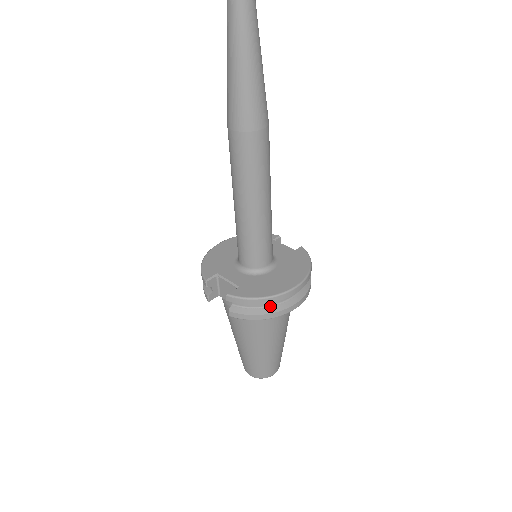
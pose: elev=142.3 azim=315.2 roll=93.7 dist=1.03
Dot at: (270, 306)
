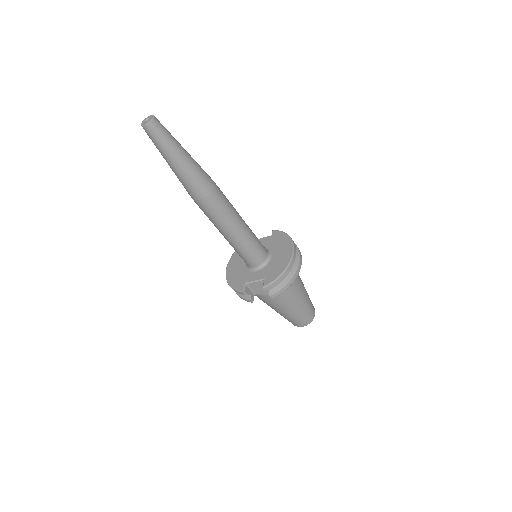
Dot at: (289, 274)
